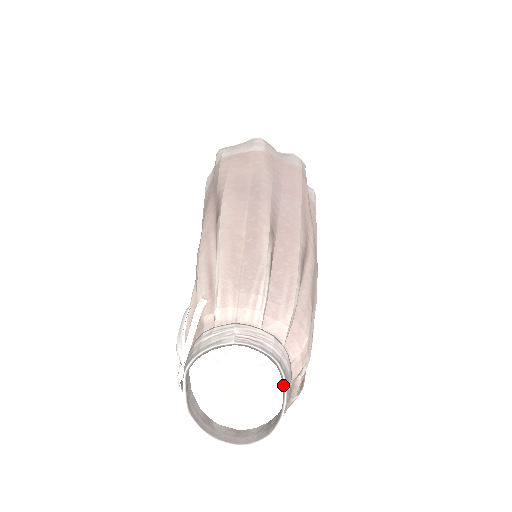
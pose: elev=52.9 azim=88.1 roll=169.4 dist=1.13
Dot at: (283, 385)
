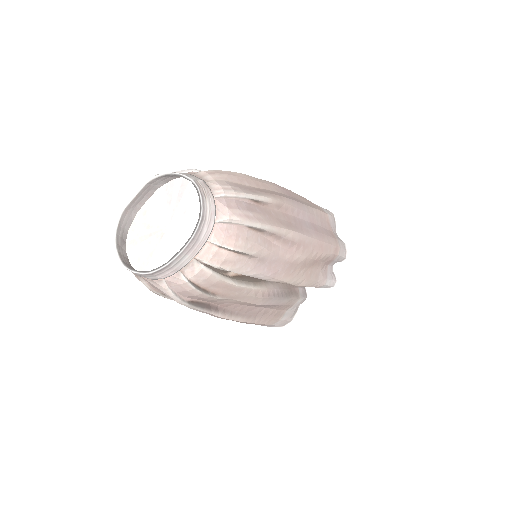
Dot at: (189, 238)
